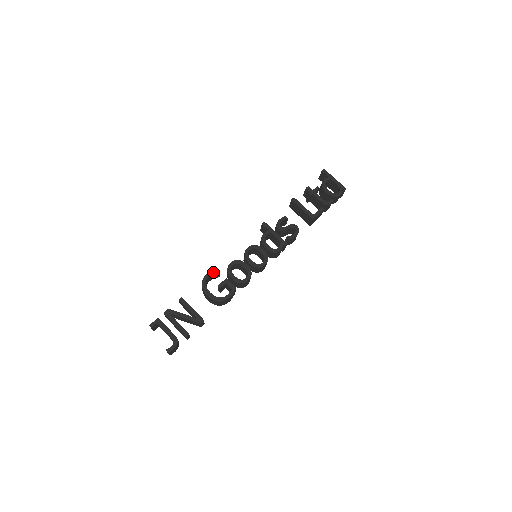
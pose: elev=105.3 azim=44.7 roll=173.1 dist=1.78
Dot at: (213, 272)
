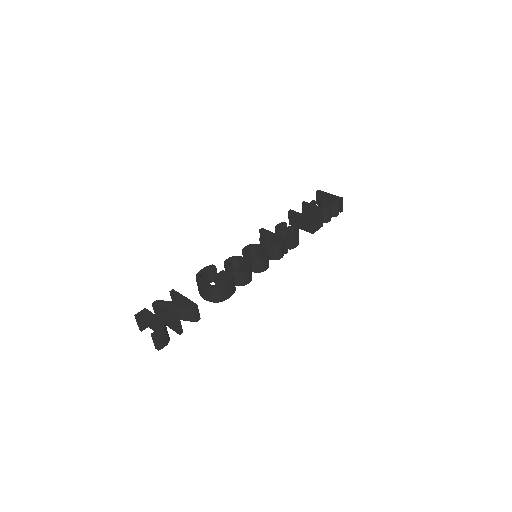
Dot at: (208, 267)
